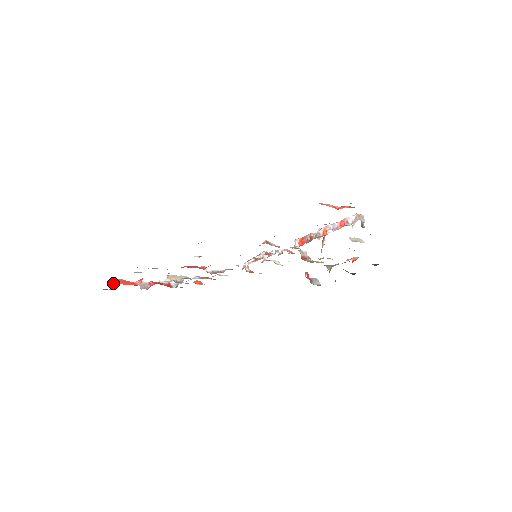
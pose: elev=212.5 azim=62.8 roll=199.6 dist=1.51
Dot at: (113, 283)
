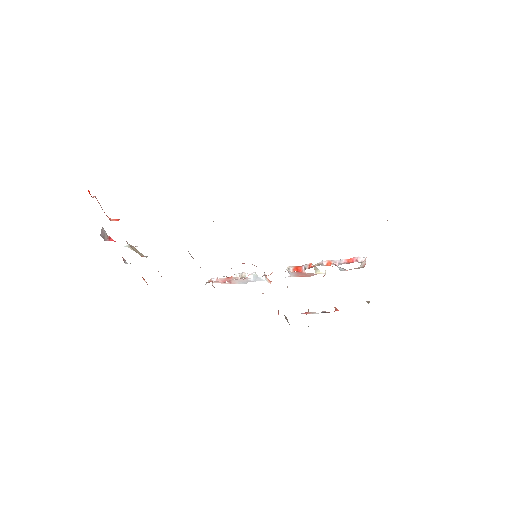
Dot at: occluded
